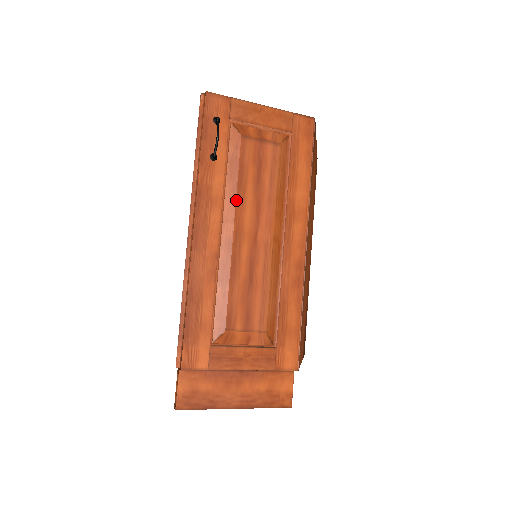
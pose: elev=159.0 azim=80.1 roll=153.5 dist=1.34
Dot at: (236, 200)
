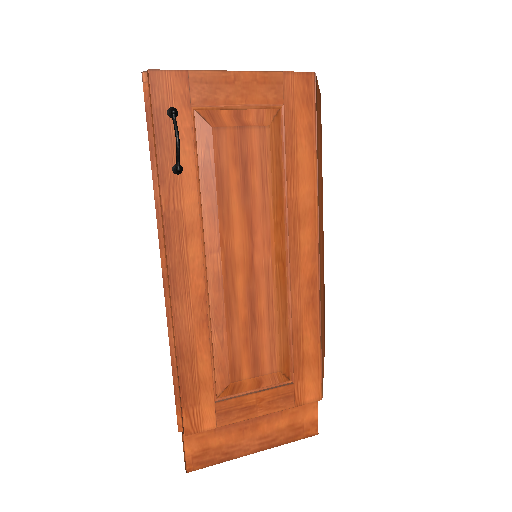
Dot at: (219, 222)
